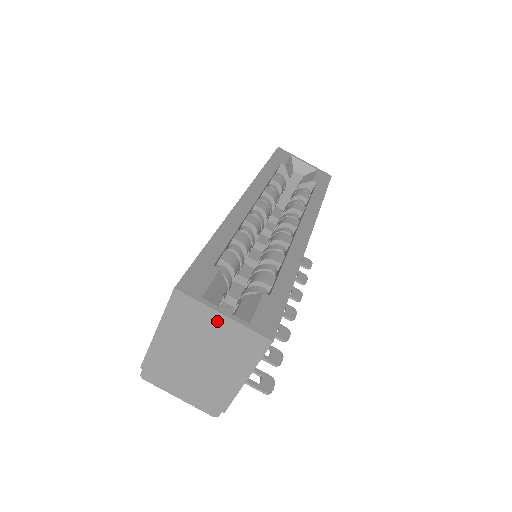
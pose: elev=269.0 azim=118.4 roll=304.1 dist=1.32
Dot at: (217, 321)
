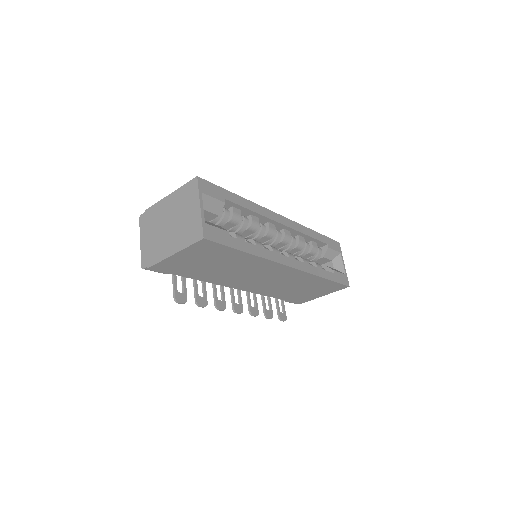
Dot at: (195, 208)
